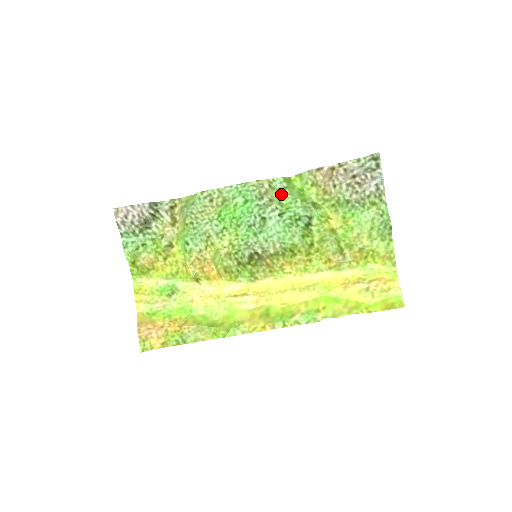
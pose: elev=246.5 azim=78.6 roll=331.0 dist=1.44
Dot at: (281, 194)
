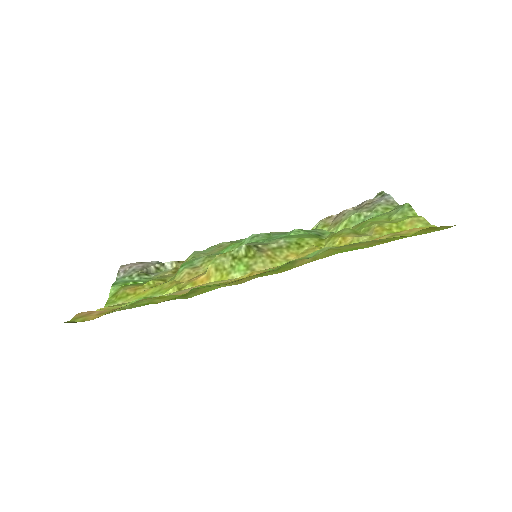
Dot at: occluded
